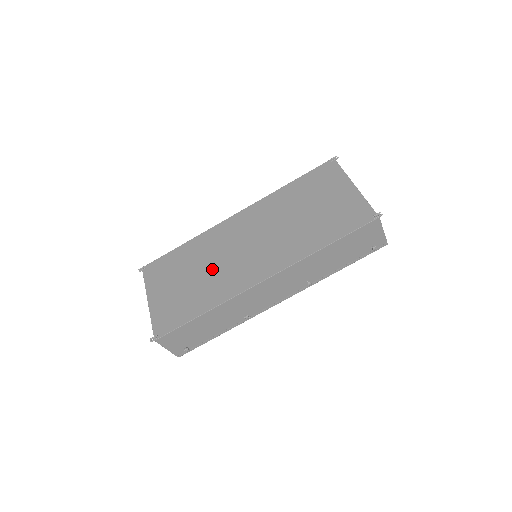
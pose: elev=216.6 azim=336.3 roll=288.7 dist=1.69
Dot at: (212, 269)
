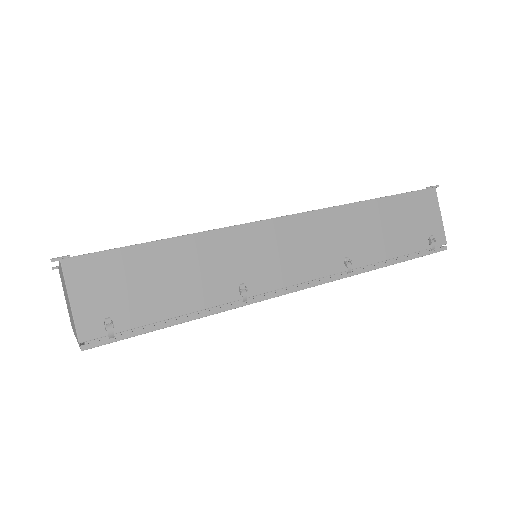
Dot at: occluded
